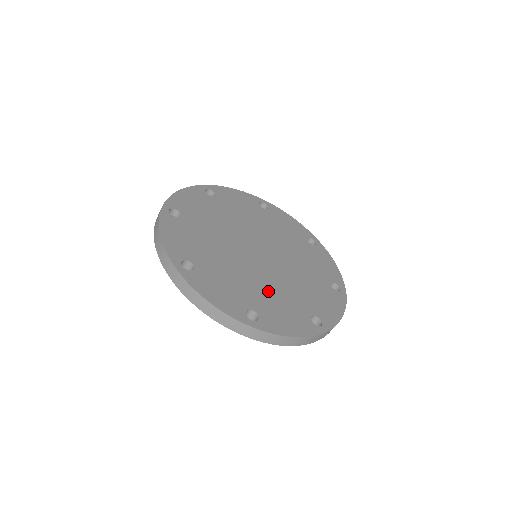
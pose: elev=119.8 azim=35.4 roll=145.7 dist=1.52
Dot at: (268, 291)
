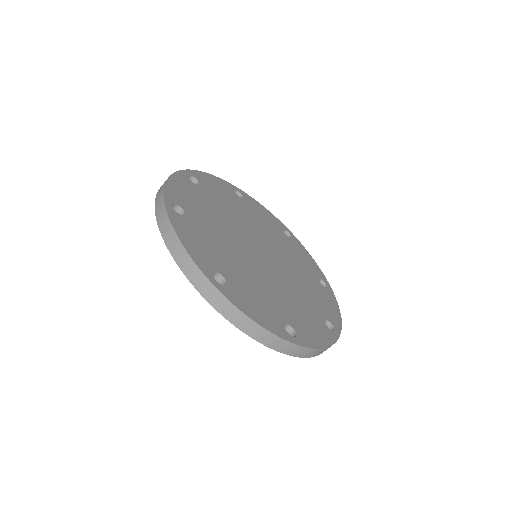
Dot at: (287, 298)
